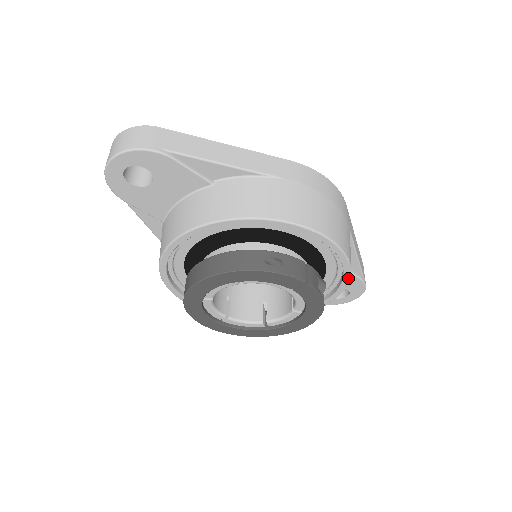
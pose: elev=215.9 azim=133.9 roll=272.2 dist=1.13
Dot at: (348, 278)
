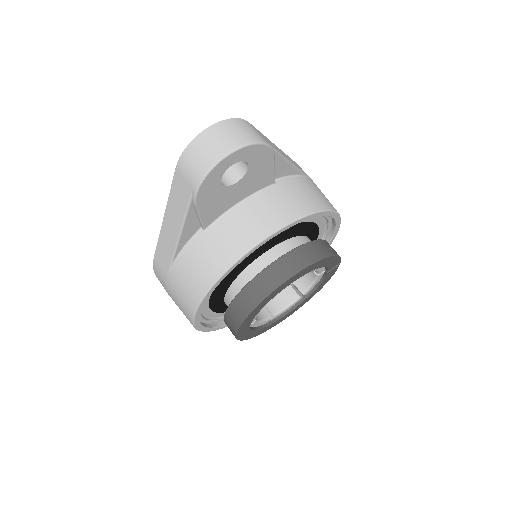
Dot at: occluded
